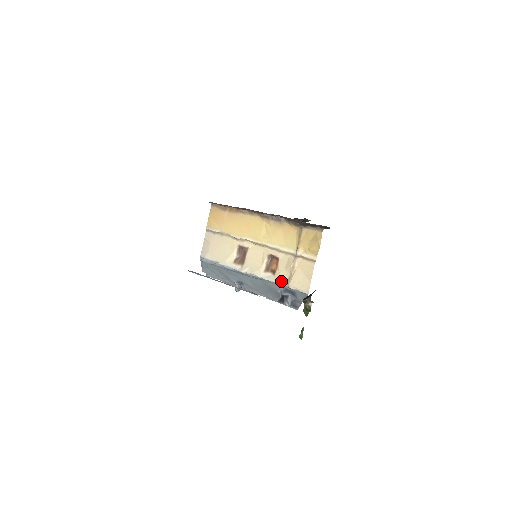
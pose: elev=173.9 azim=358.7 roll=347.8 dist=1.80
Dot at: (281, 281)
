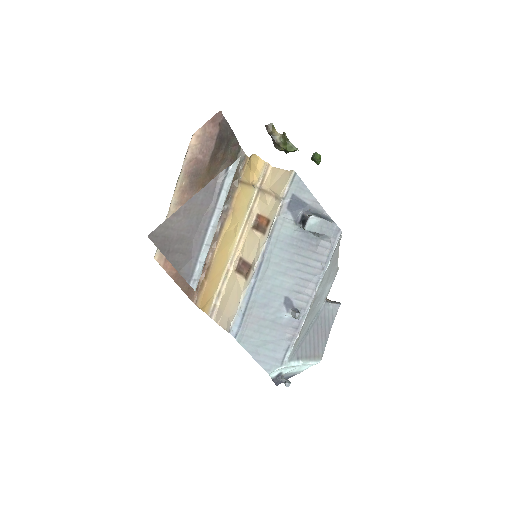
Dot at: (275, 208)
